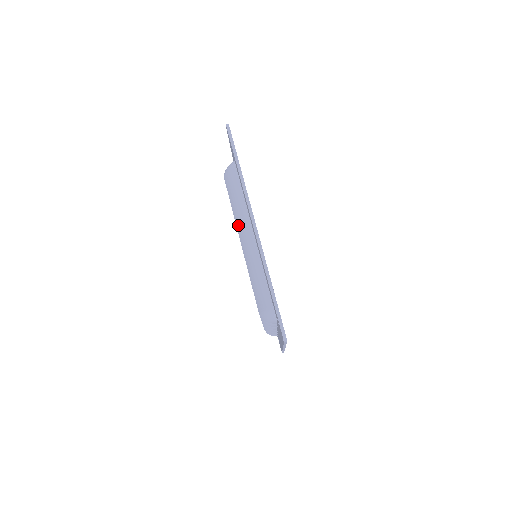
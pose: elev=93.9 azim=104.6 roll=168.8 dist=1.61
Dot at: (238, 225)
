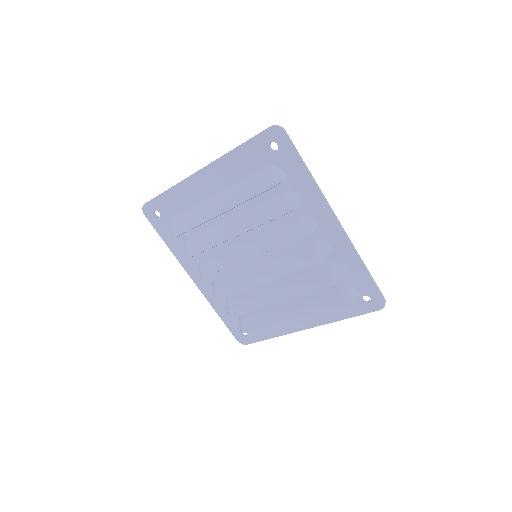
Dot at: (207, 216)
